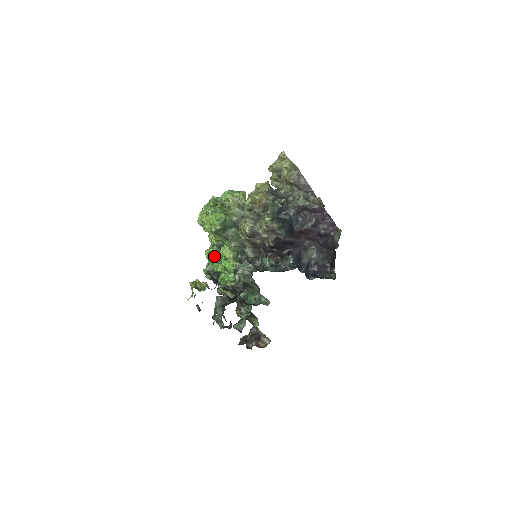
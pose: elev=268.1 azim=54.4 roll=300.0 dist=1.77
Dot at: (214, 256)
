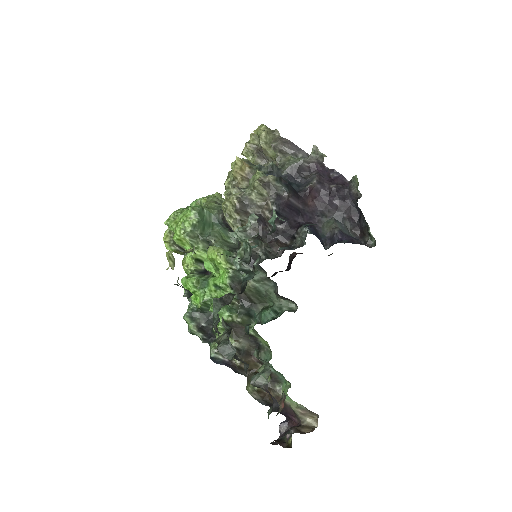
Dot at: (196, 277)
